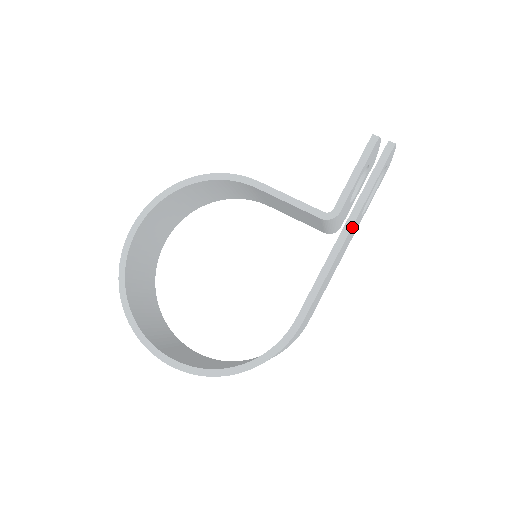
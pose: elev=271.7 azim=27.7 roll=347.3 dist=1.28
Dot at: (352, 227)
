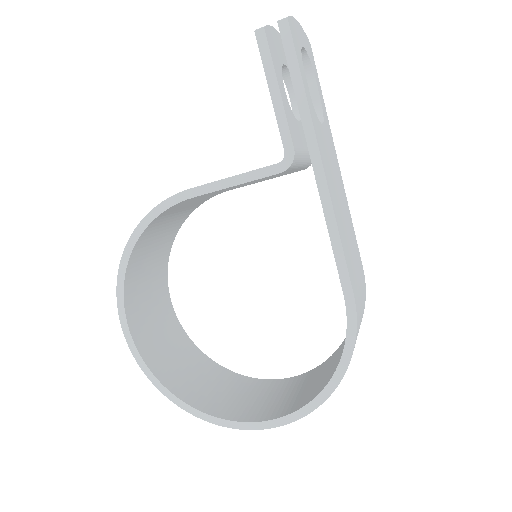
Dot at: (320, 152)
